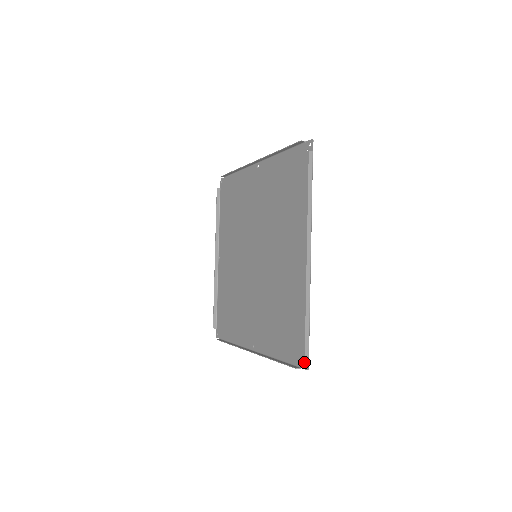
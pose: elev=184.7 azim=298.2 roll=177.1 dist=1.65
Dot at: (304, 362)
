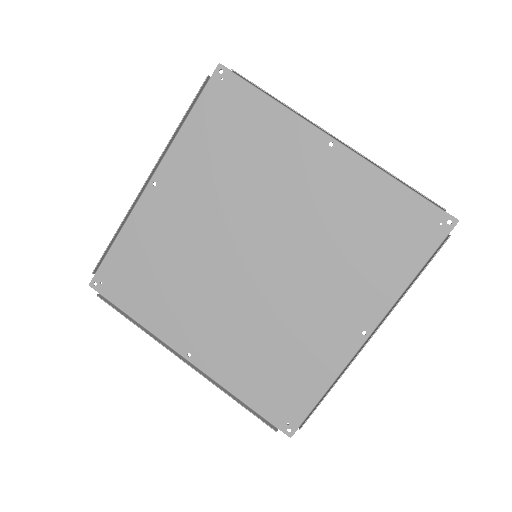
Dot at: (446, 223)
